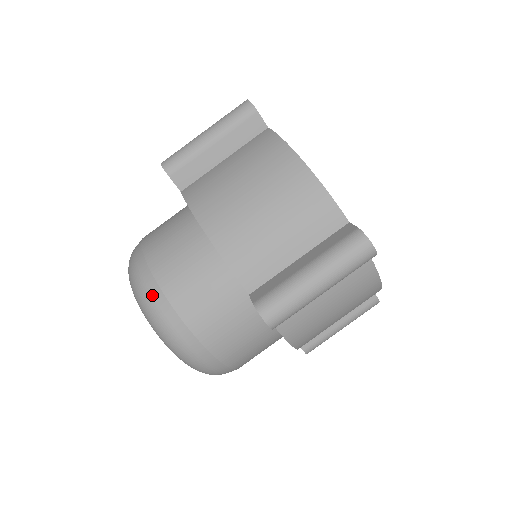
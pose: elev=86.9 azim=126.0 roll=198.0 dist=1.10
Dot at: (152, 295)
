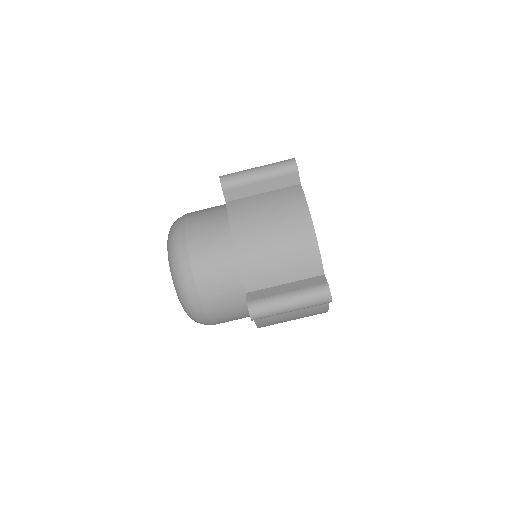
Dot at: (183, 266)
